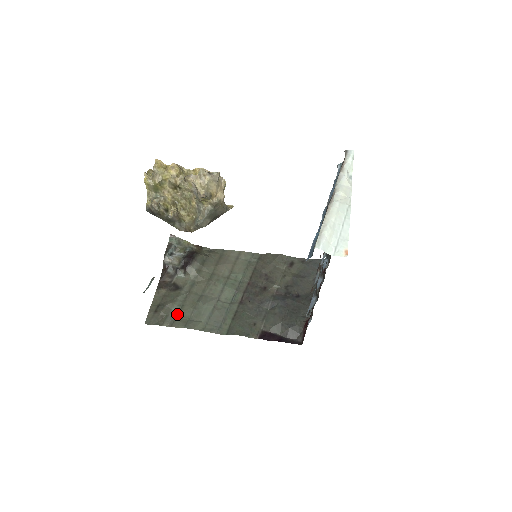
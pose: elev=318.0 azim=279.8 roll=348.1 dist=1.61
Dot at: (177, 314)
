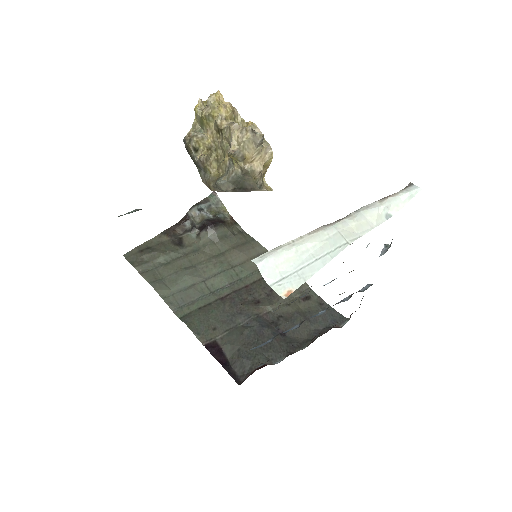
Dot at: (157, 267)
